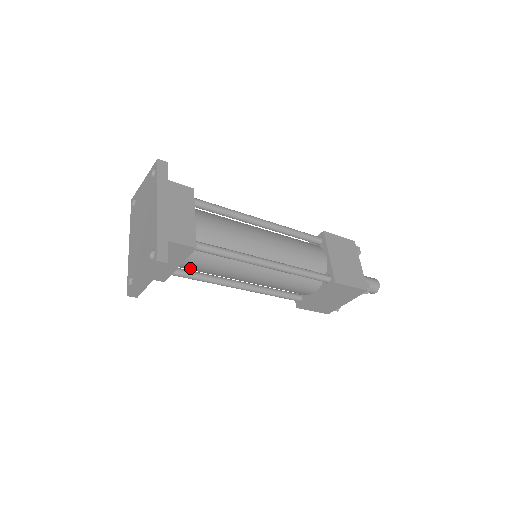
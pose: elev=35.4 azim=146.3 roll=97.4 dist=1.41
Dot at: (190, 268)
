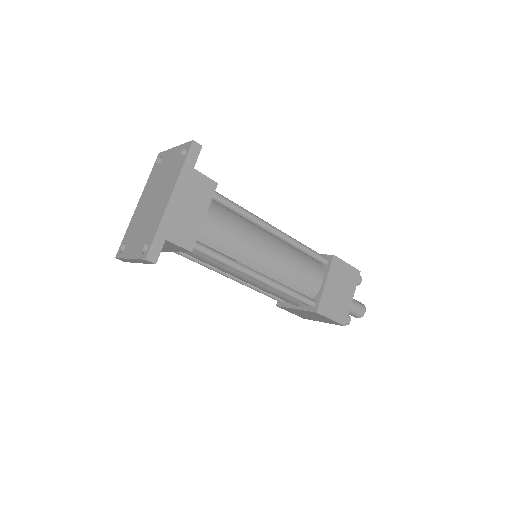
Dot at: occluded
